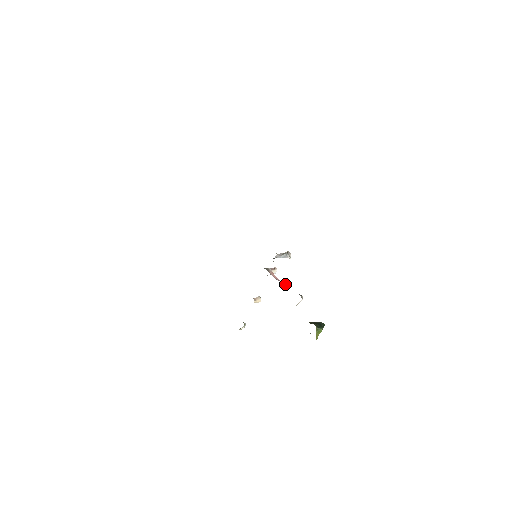
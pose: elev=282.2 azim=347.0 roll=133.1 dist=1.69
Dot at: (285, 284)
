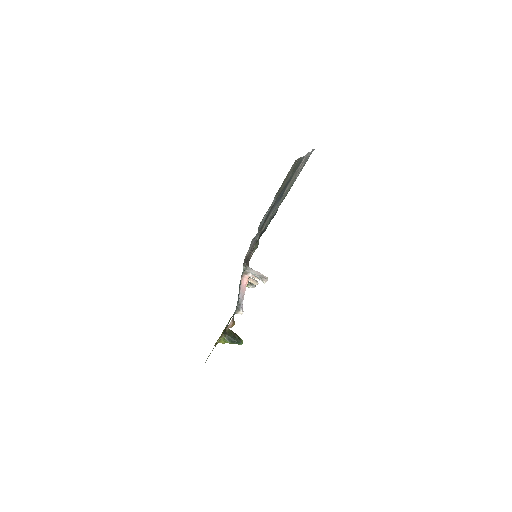
Dot at: (241, 293)
